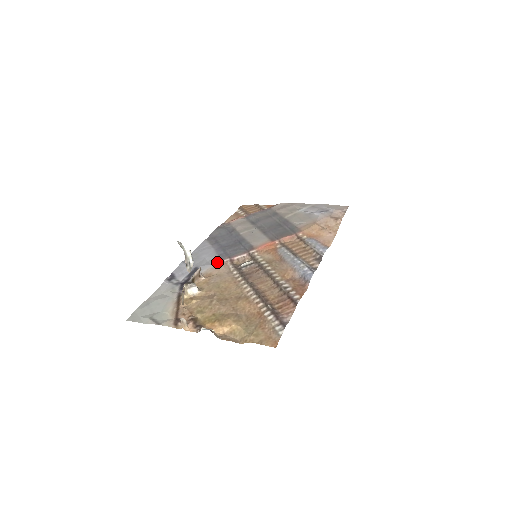
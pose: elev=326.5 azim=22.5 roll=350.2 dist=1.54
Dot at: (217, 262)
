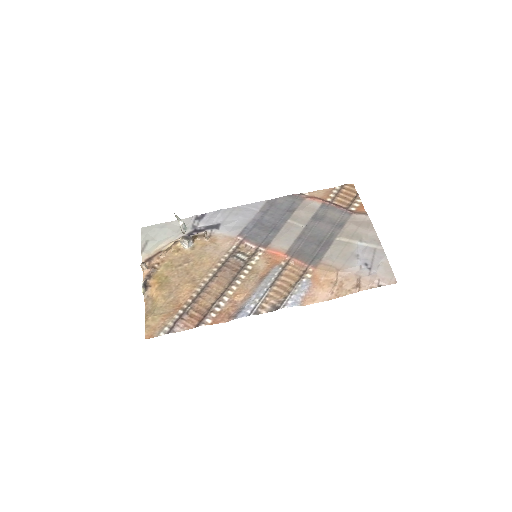
Dot at: (234, 233)
